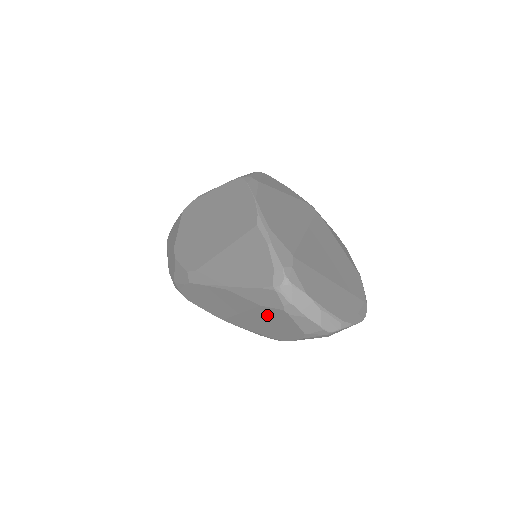
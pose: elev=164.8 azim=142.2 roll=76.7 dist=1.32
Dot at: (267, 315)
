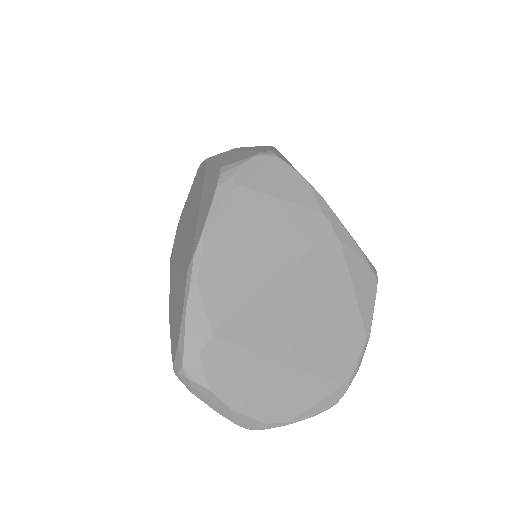
Dot at: occluded
